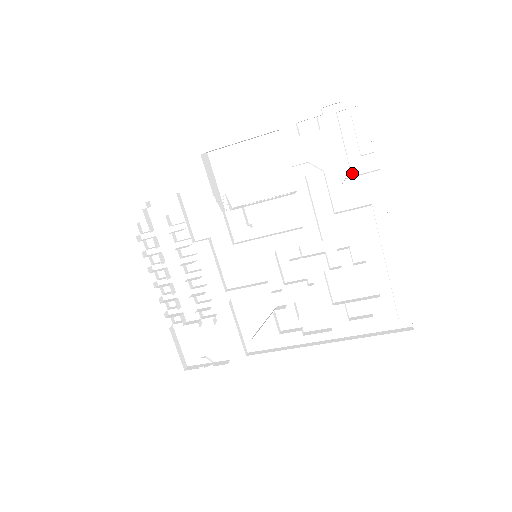
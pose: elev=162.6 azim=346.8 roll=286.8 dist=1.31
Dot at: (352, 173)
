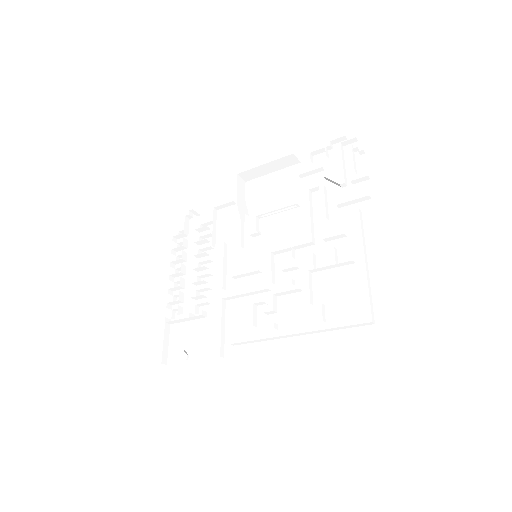
Dot at: (348, 188)
